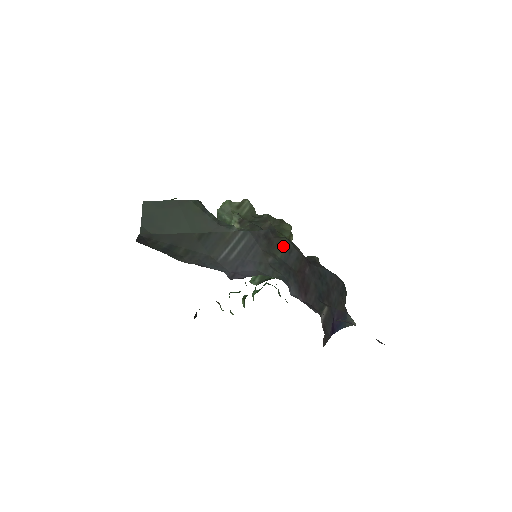
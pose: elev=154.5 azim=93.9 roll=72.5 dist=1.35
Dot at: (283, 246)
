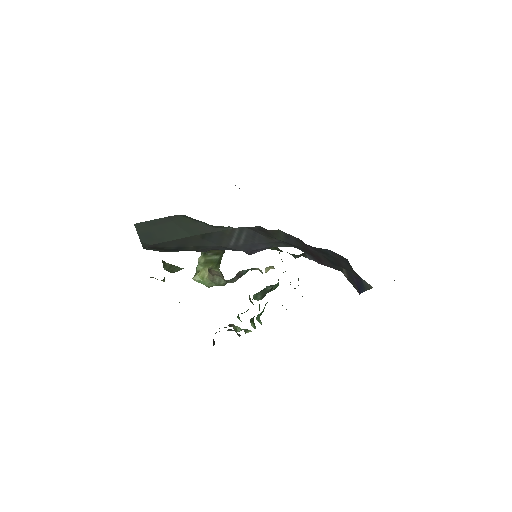
Dot at: (279, 234)
